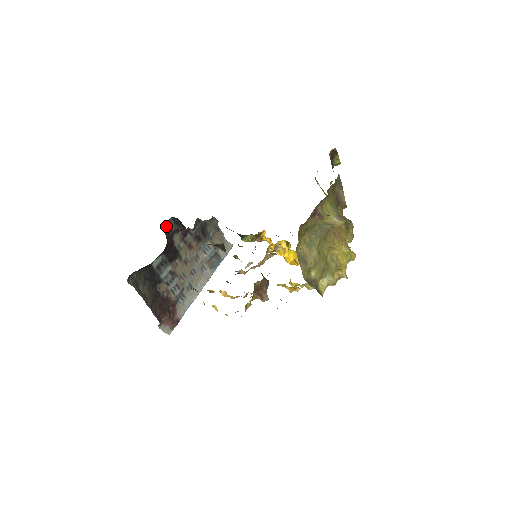
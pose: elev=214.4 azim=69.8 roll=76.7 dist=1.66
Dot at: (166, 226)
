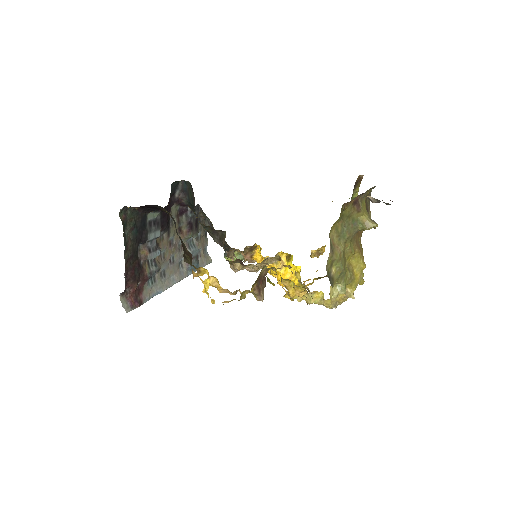
Dot at: (173, 187)
